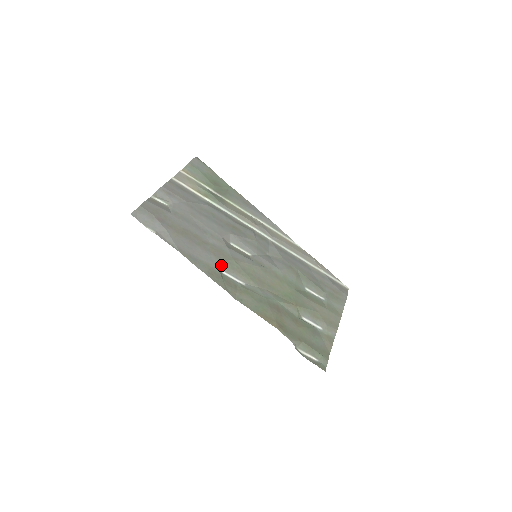
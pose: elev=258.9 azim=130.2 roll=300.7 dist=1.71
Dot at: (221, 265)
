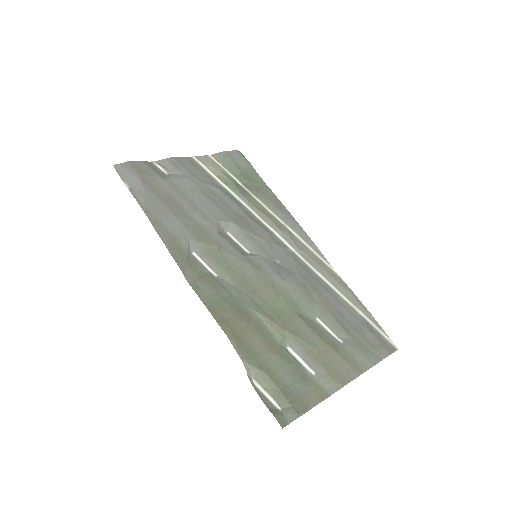
Dot at: (195, 245)
